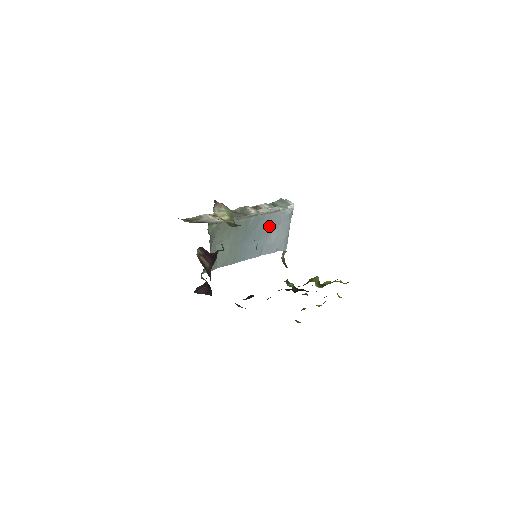
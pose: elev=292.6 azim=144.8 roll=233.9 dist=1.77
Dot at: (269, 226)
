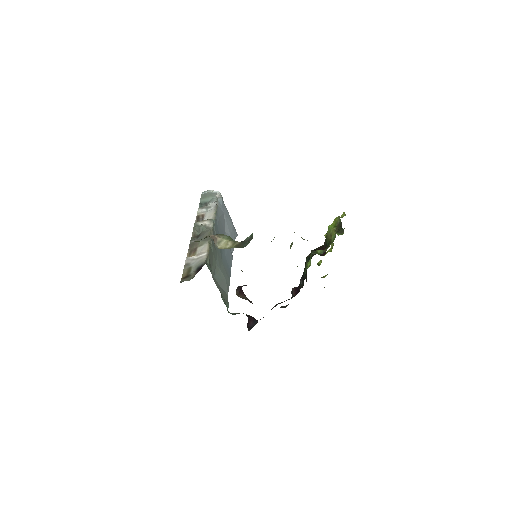
Dot at: (221, 225)
